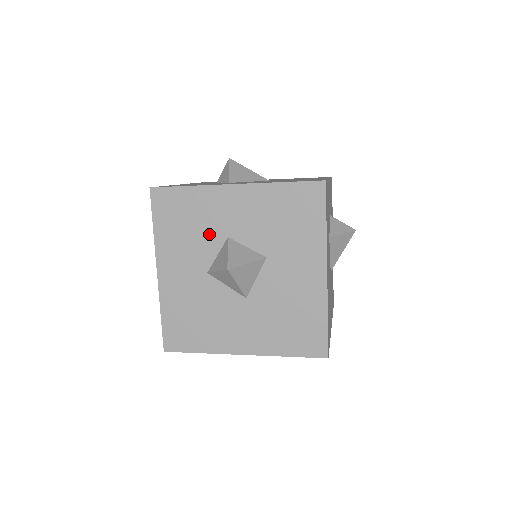
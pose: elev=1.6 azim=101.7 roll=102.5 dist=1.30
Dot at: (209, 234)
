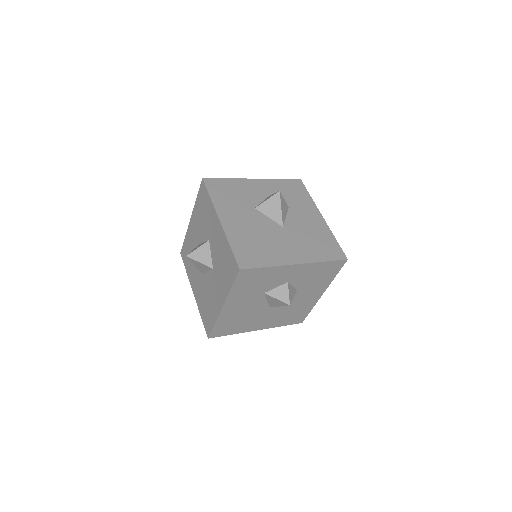
Dot at: (206, 229)
